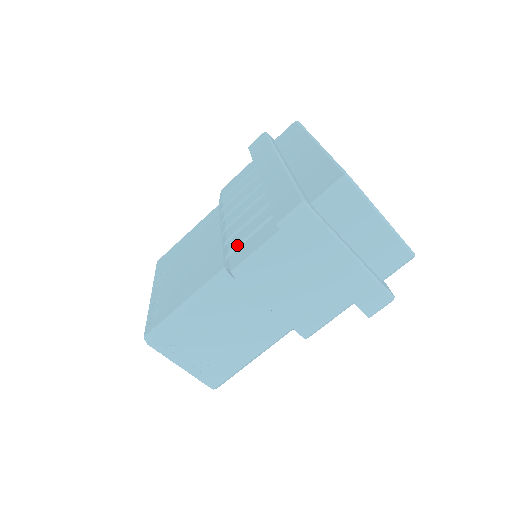
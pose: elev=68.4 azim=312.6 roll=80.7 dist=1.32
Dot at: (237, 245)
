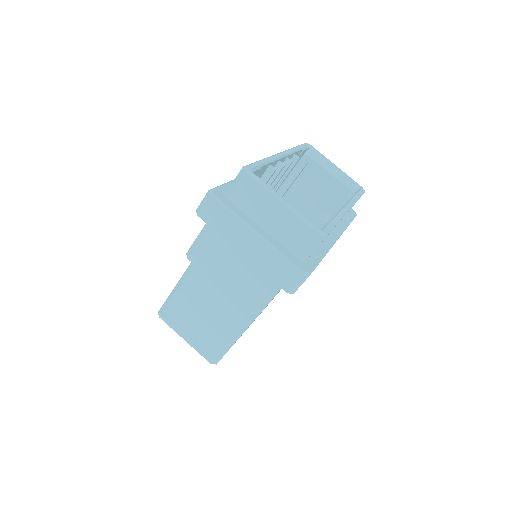
Dot at: occluded
